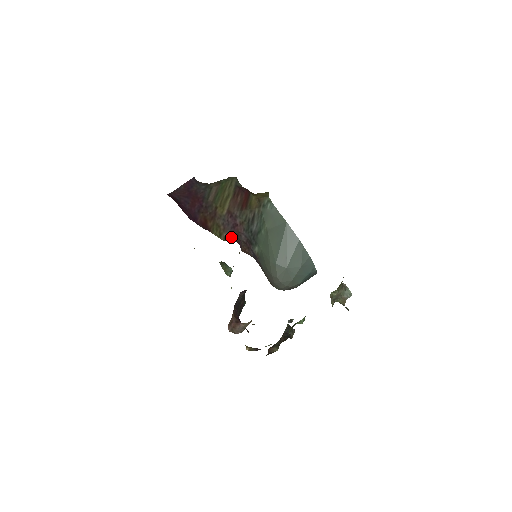
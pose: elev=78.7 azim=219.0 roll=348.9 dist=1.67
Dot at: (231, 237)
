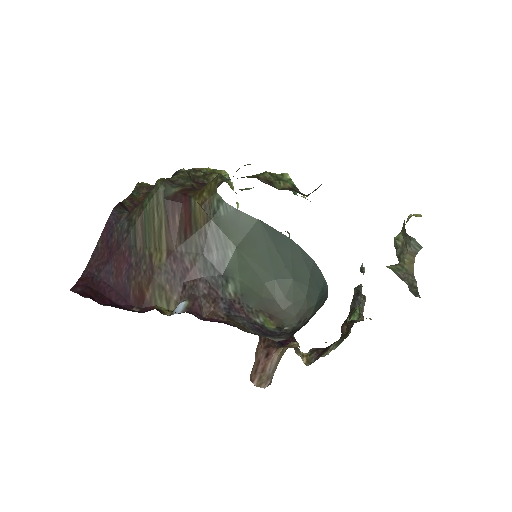
Dot at: (184, 298)
